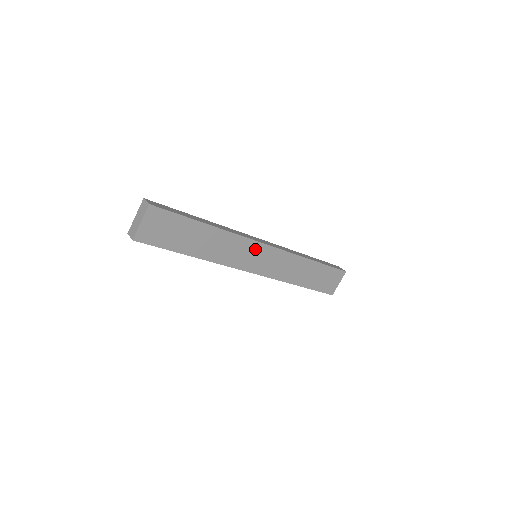
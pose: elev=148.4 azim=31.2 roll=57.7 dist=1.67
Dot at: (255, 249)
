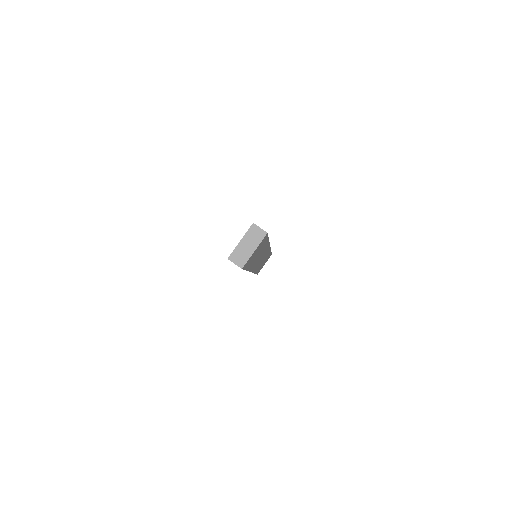
Dot at: (265, 252)
